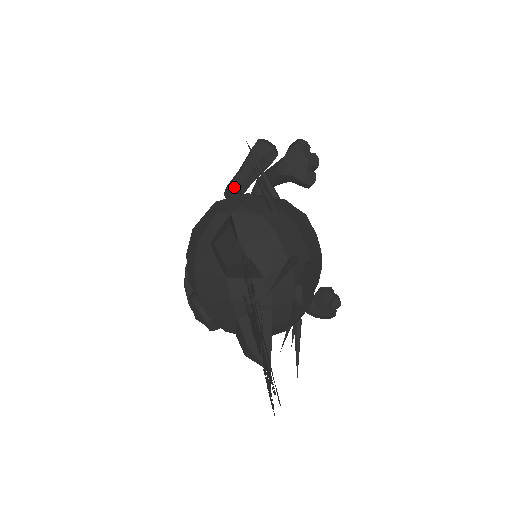
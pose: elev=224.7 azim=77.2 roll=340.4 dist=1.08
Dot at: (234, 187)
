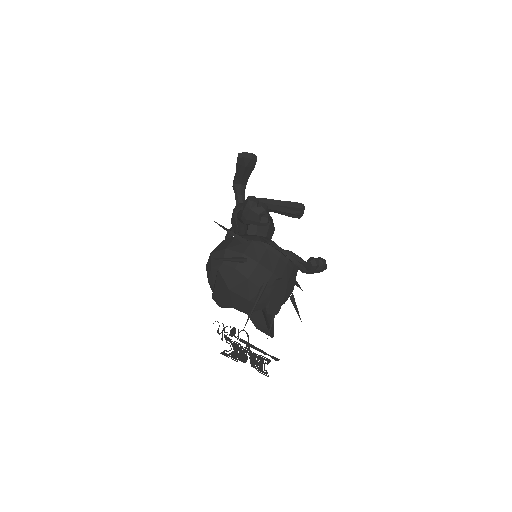
Dot at: (237, 185)
